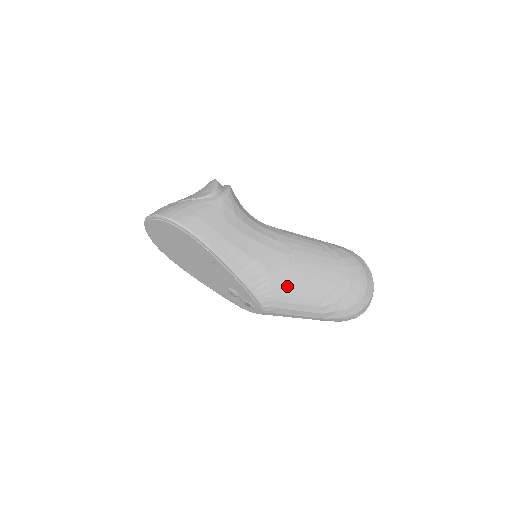
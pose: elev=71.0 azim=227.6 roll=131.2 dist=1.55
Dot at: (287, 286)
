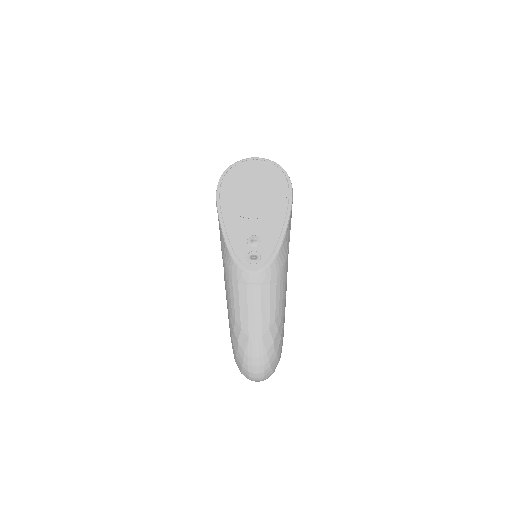
Dot at: (284, 277)
